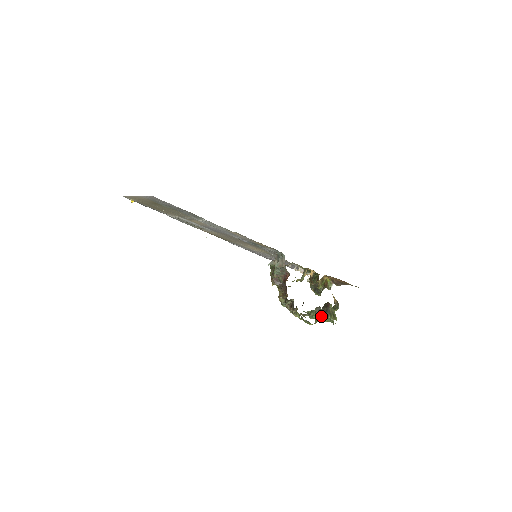
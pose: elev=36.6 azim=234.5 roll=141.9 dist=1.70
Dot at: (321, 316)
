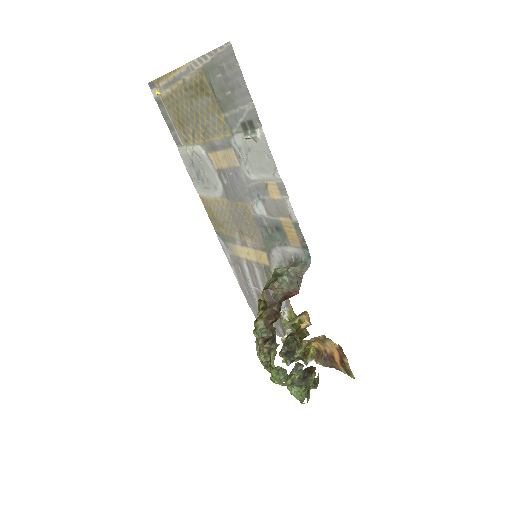
Dot at: (294, 380)
